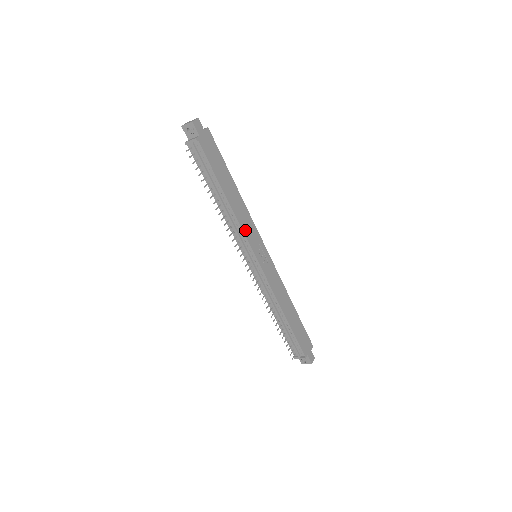
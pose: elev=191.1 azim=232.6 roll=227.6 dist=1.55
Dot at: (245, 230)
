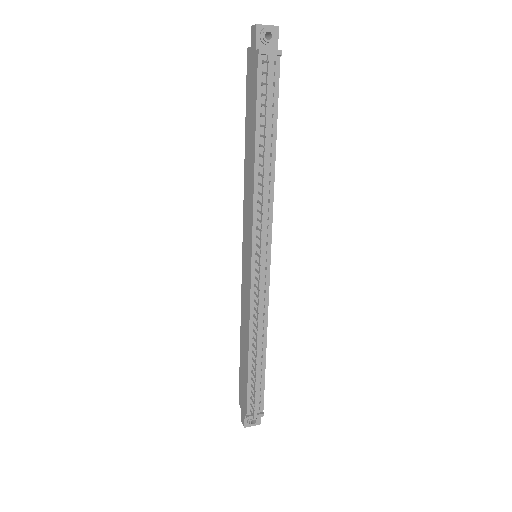
Dot at: (271, 211)
